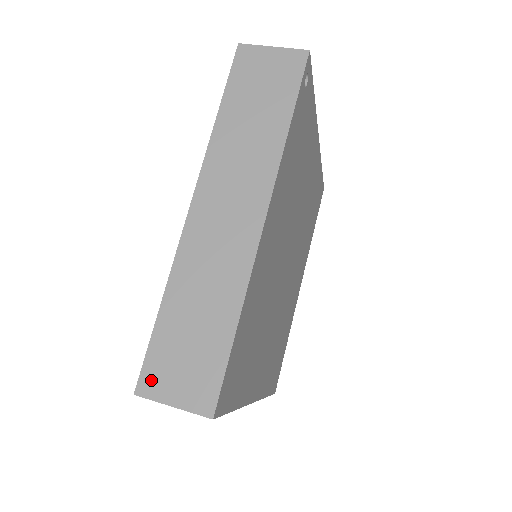
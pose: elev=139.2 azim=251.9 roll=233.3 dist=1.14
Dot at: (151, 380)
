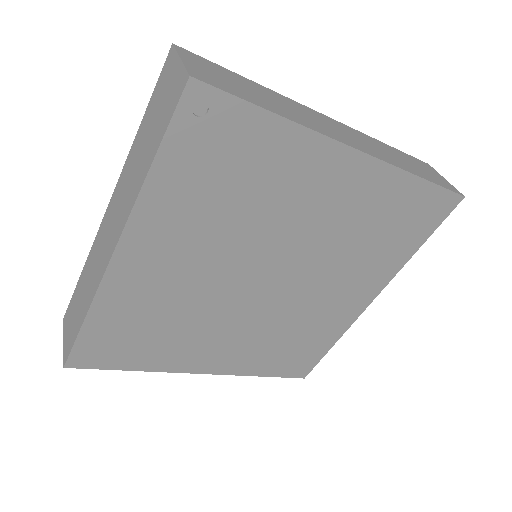
Dot at: (67, 317)
